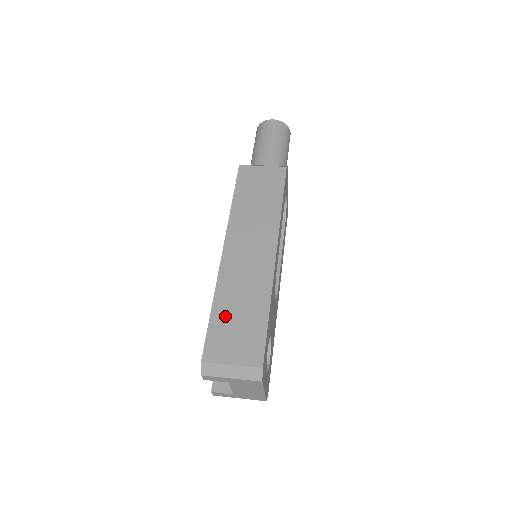
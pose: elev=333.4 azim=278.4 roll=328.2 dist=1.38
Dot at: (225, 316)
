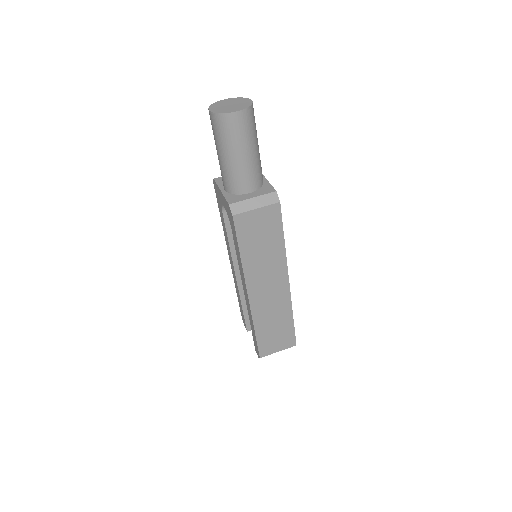
Dot at: (266, 333)
